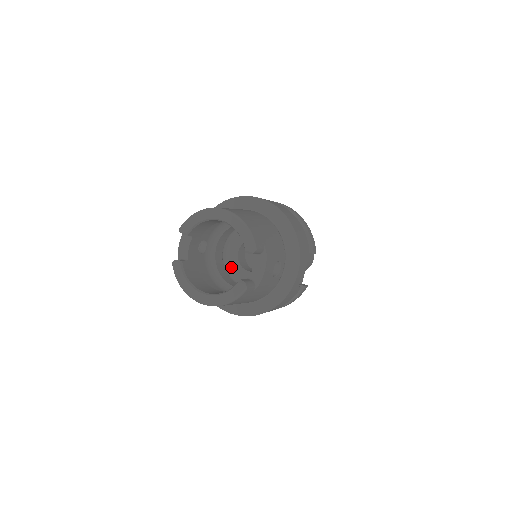
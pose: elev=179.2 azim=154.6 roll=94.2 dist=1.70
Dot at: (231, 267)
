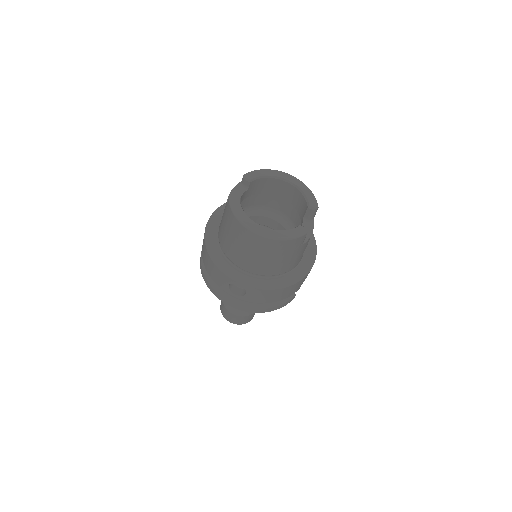
Dot at: occluded
